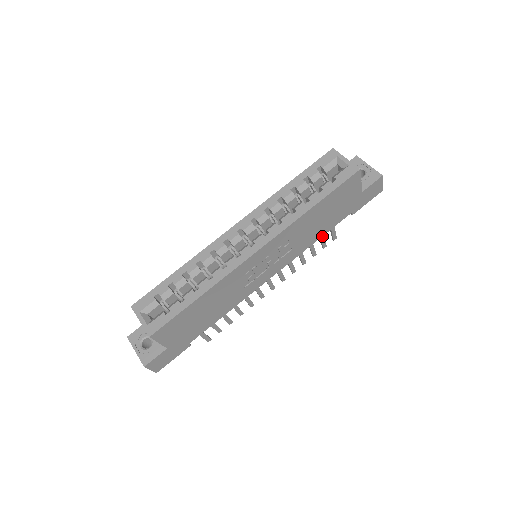
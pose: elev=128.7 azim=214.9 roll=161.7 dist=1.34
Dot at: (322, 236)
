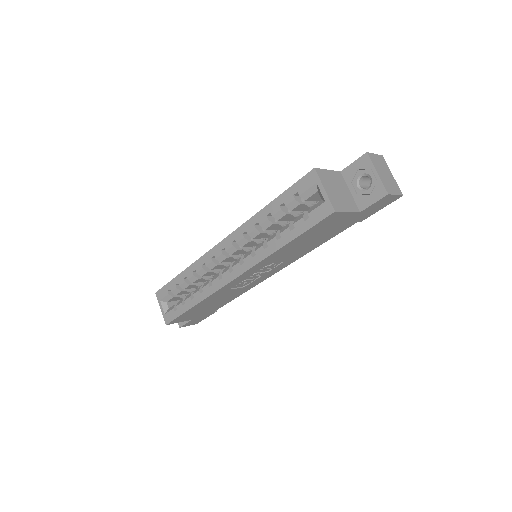
Dot at: occluded
